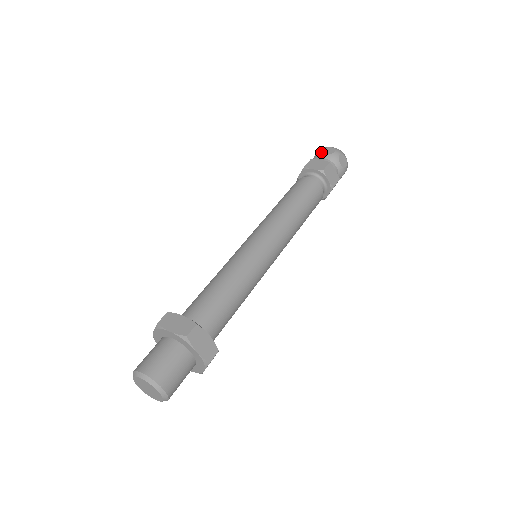
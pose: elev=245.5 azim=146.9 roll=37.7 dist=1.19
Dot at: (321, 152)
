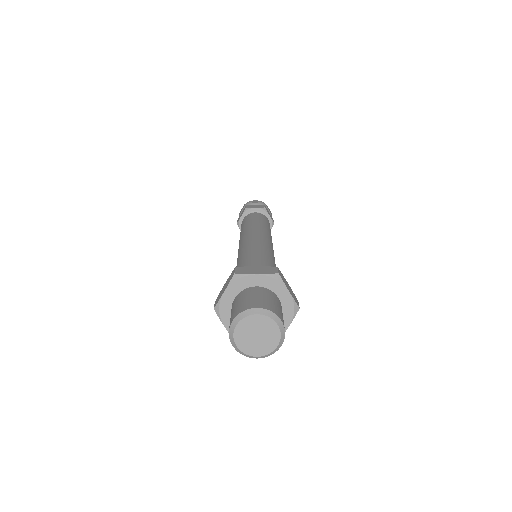
Dot at: (239, 215)
